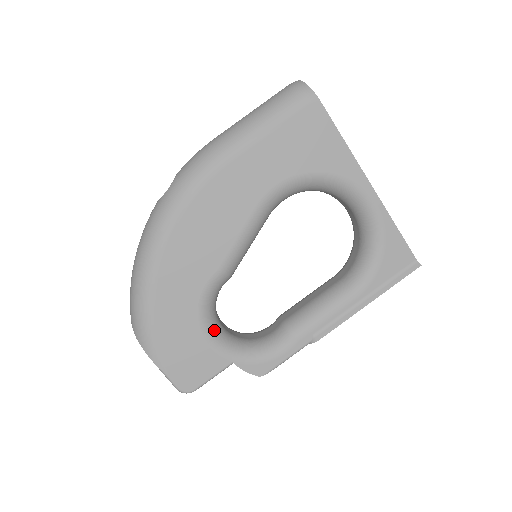
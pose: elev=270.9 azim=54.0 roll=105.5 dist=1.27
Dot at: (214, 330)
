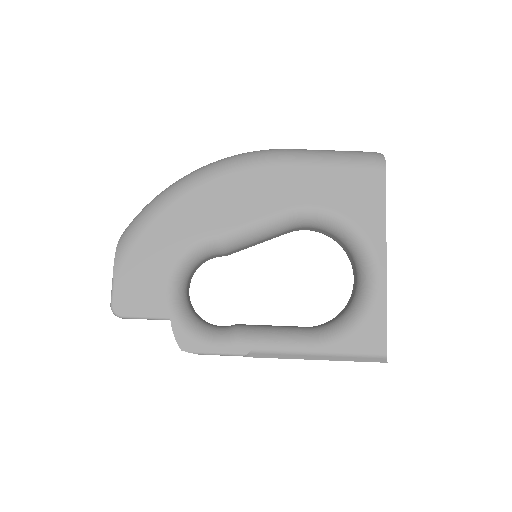
Dot at: (178, 280)
